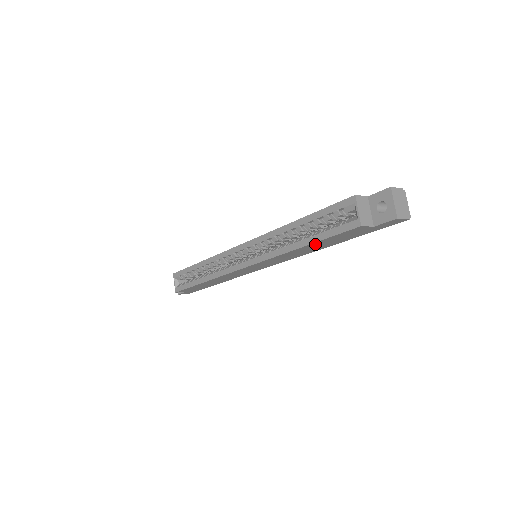
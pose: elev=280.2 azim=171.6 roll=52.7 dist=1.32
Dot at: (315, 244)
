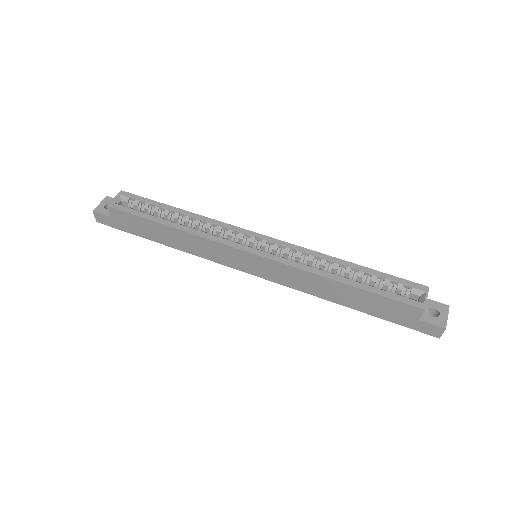
Dot at: (356, 292)
